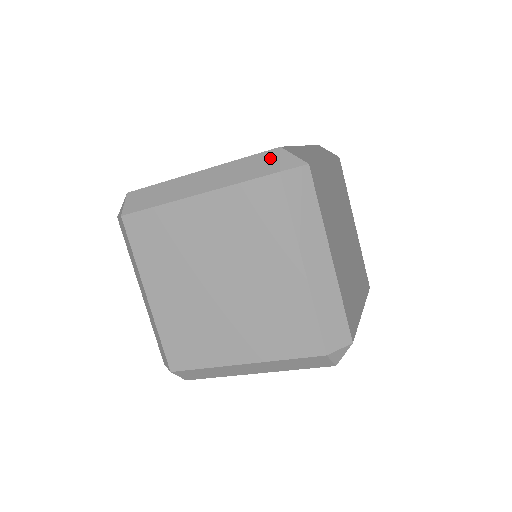
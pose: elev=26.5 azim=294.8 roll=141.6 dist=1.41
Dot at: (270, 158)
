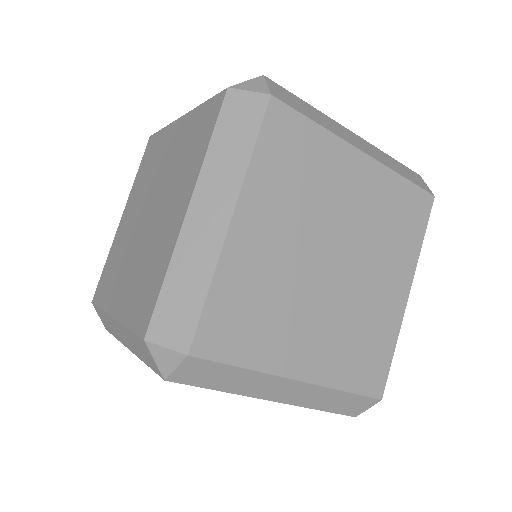
Dot at: (146, 352)
